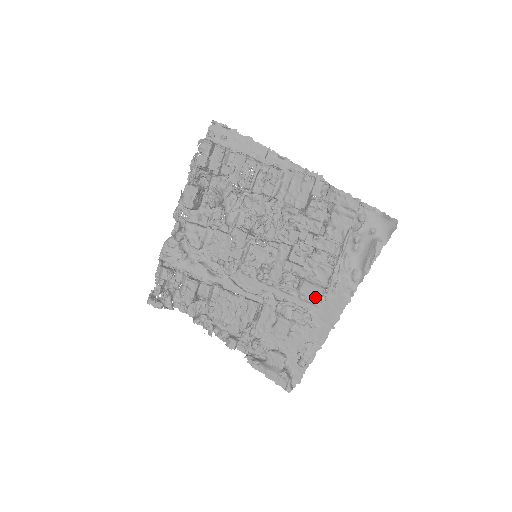
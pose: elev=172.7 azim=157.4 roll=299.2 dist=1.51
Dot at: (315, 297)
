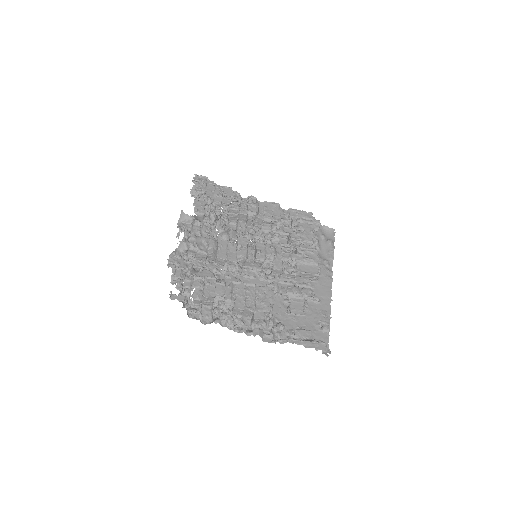
Dot at: (314, 272)
